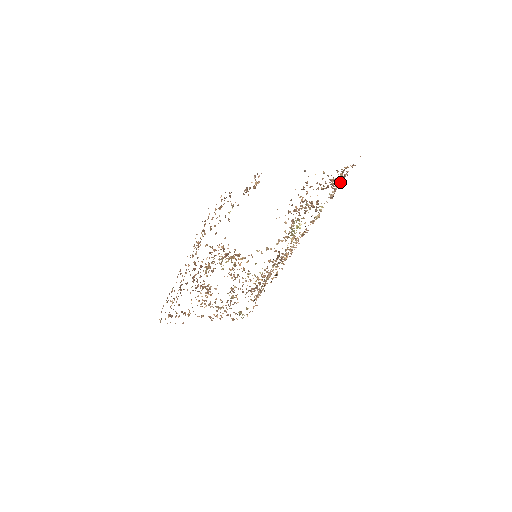
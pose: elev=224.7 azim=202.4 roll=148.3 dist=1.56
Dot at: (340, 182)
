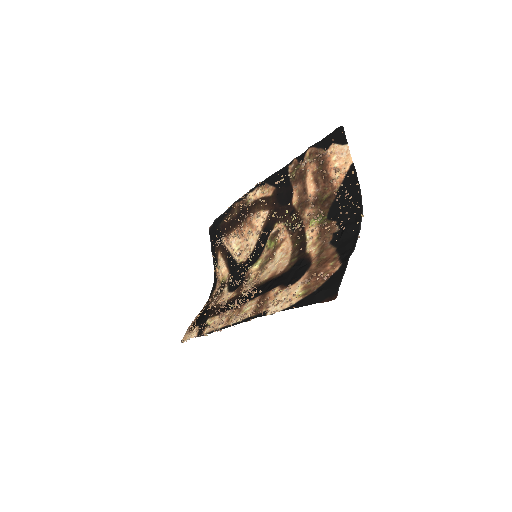
Dot at: (318, 157)
